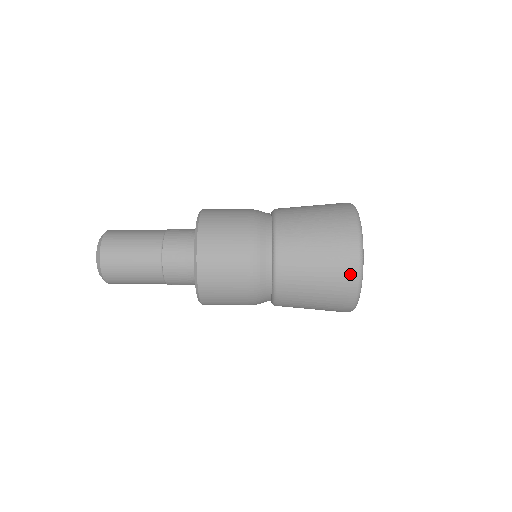
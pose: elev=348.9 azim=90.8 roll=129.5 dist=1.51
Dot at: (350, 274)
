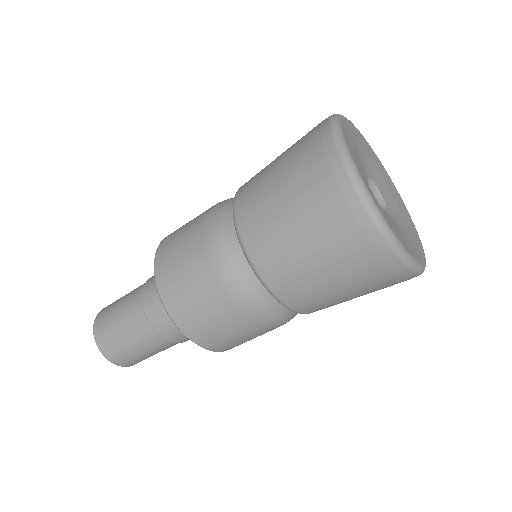
Dot at: (323, 155)
